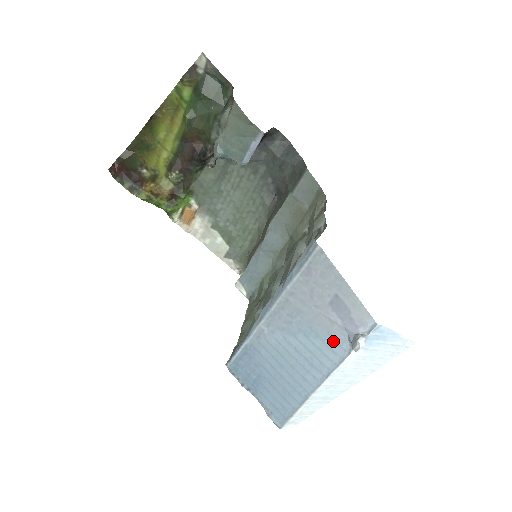
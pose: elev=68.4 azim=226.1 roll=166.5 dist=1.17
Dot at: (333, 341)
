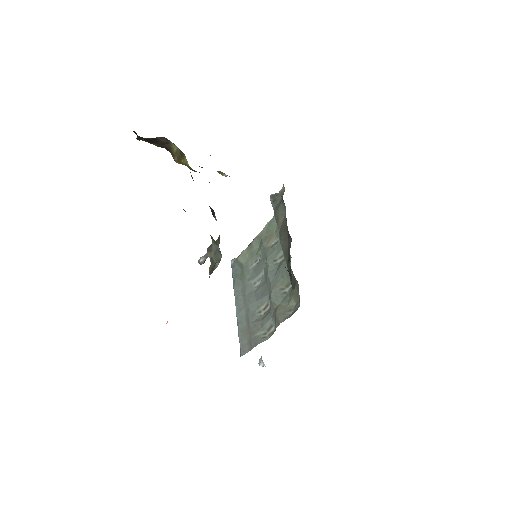
Dot at: occluded
